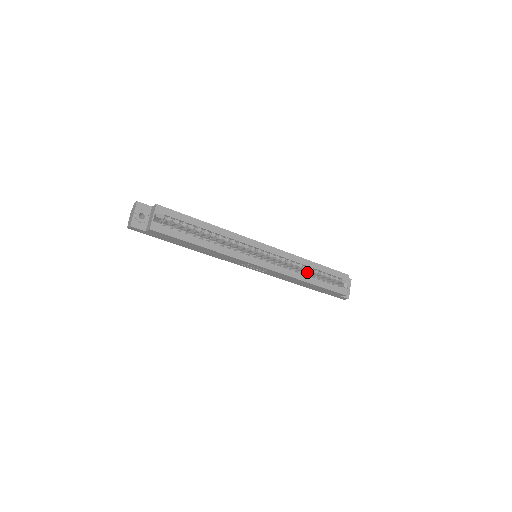
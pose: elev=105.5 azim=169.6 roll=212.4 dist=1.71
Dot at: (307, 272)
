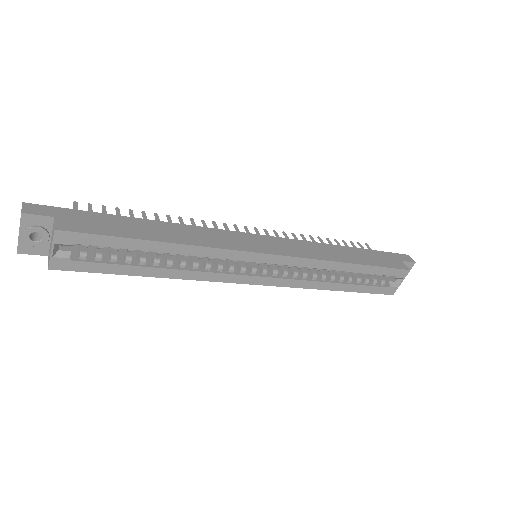
Dot at: occluded
